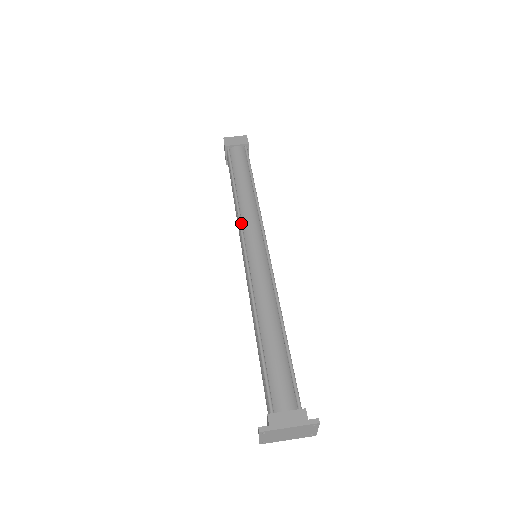
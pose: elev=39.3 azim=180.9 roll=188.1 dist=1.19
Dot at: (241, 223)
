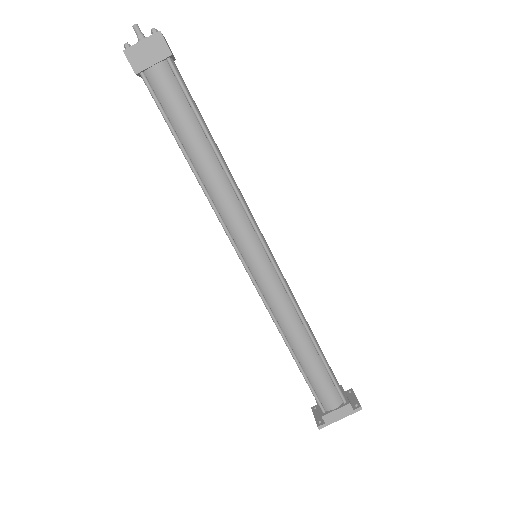
Dot at: (226, 228)
